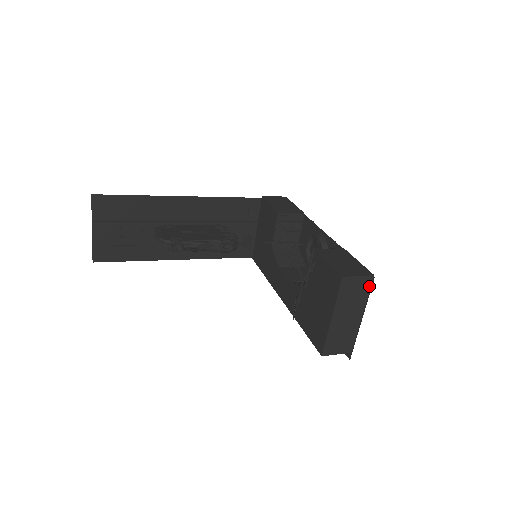
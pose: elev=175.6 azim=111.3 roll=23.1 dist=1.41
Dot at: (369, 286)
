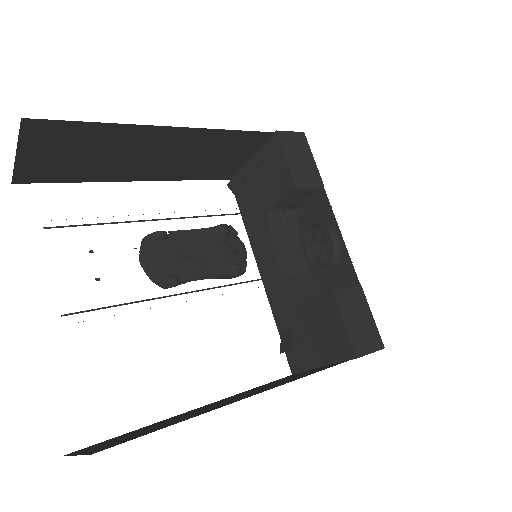
Dot at: occluded
